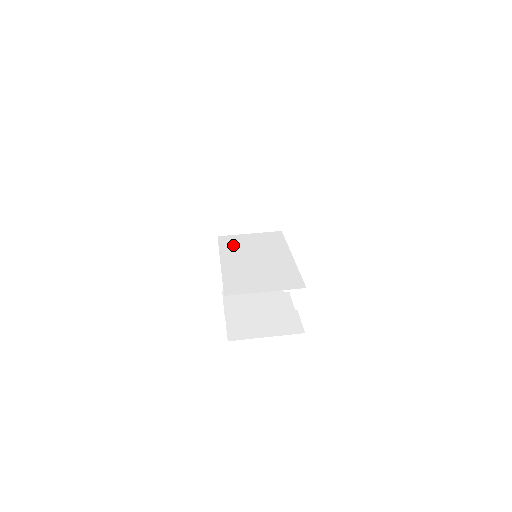
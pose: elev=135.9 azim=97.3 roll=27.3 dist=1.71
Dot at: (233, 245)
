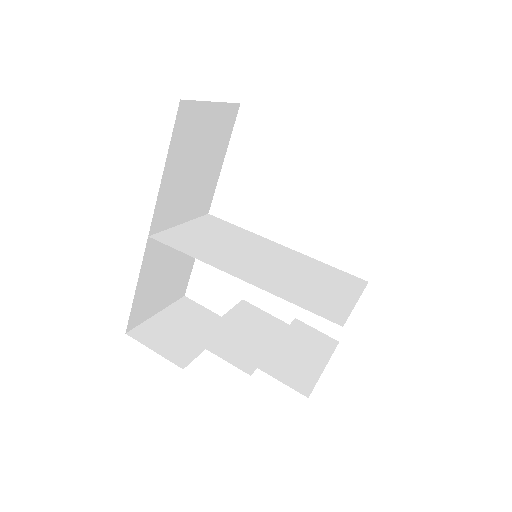
Dot at: (199, 246)
